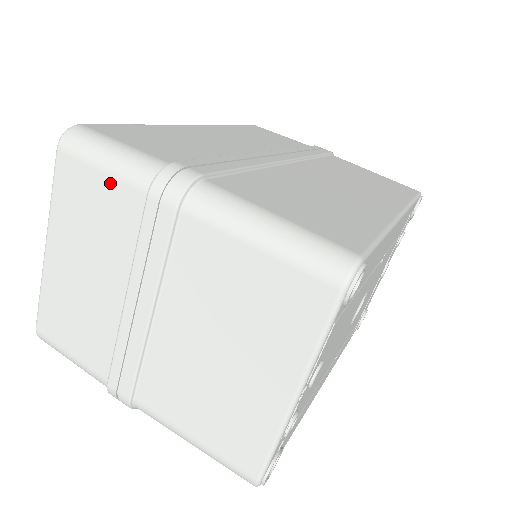
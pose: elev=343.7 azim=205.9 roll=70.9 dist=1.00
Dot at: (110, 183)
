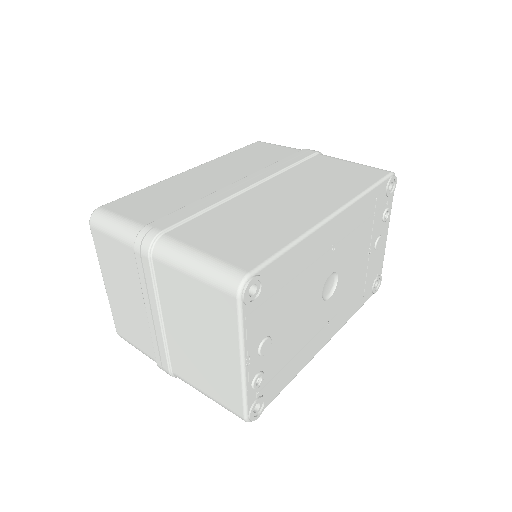
Dot at: (117, 244)
